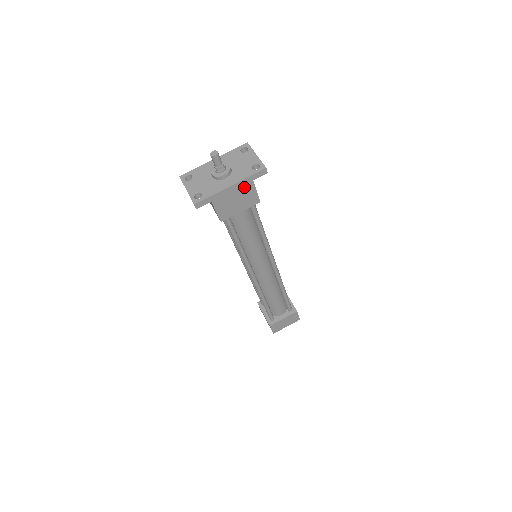
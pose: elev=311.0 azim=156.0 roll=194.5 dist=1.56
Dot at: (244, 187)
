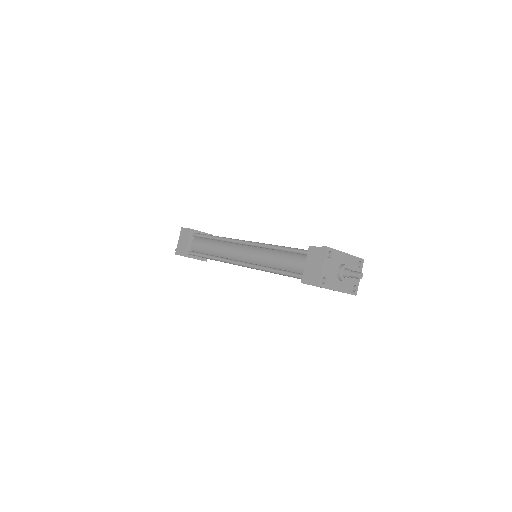
Dot at: occluded
